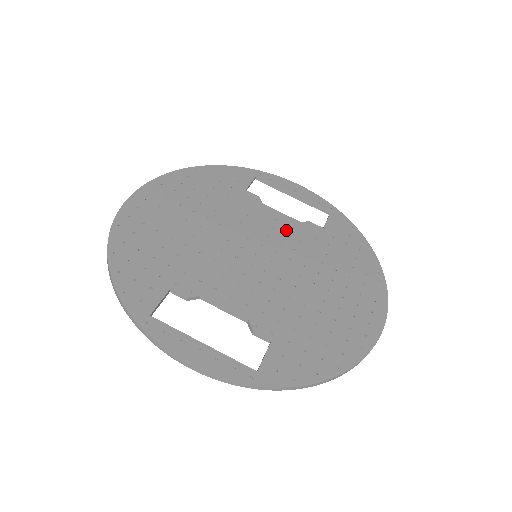
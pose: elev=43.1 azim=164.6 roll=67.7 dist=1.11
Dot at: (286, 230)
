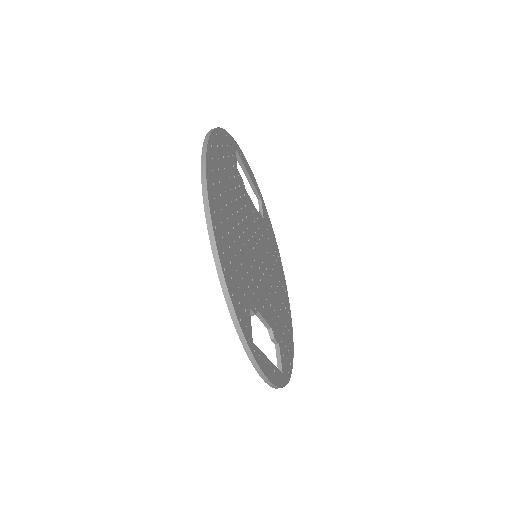
Dot at: (258, 224)
